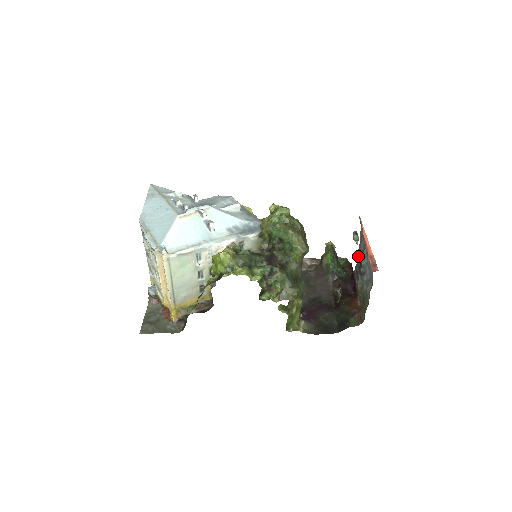
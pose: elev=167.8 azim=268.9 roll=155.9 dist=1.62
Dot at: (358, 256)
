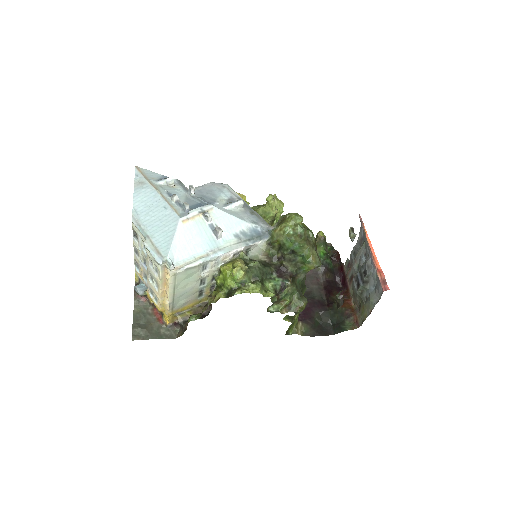
Dot at: (353, 254)
